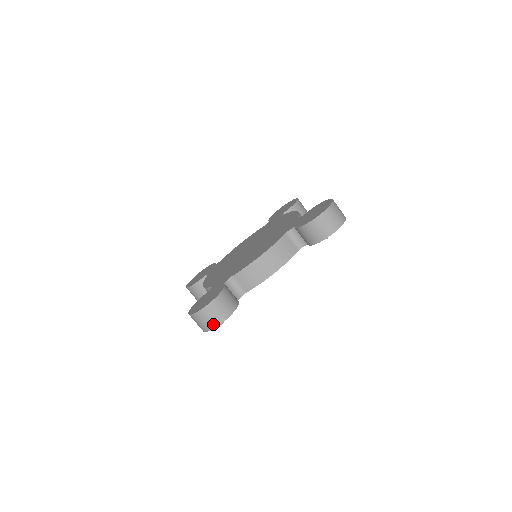
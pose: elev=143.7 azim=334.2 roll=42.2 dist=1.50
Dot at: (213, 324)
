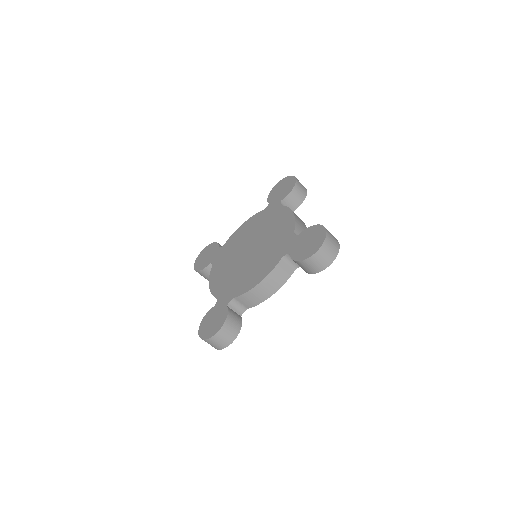
Dot at: (221, 347)
